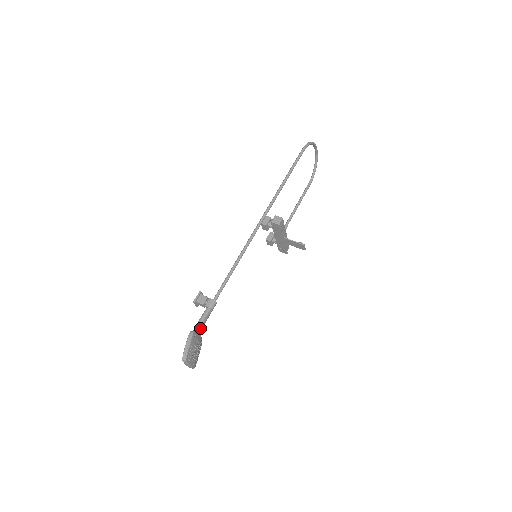
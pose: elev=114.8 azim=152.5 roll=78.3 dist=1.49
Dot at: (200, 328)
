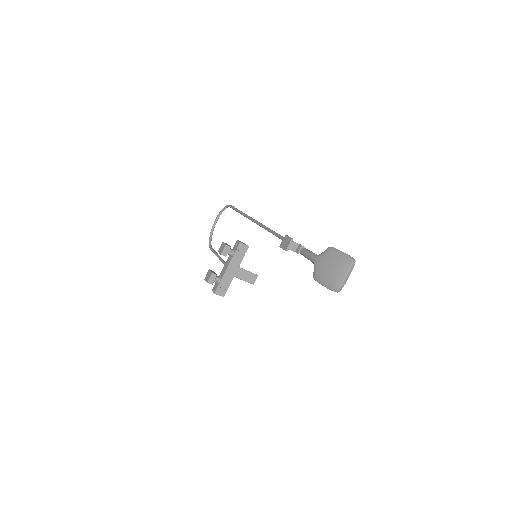
Dot at: occluded
